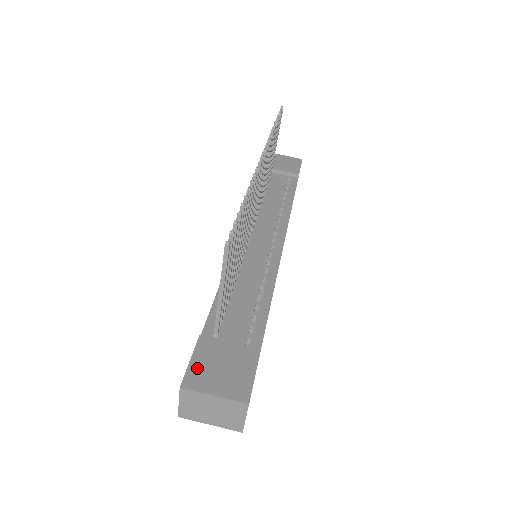
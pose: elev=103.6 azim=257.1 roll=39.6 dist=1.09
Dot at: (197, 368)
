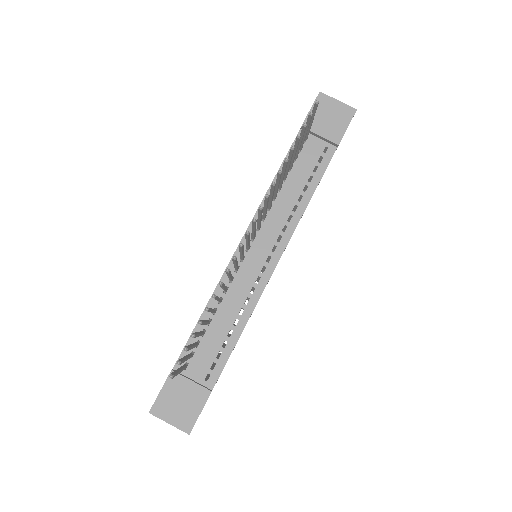
Dot at: (163, 399)
